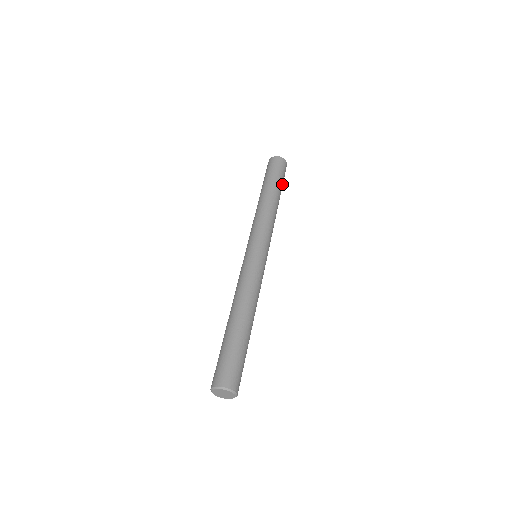
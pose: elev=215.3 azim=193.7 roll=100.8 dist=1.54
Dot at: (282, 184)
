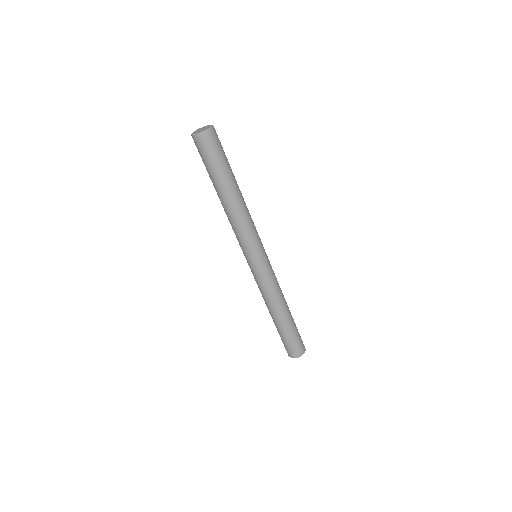
Dot at: (228, 162)
